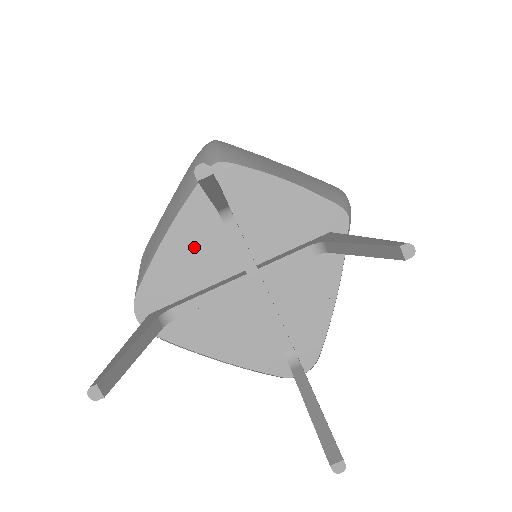
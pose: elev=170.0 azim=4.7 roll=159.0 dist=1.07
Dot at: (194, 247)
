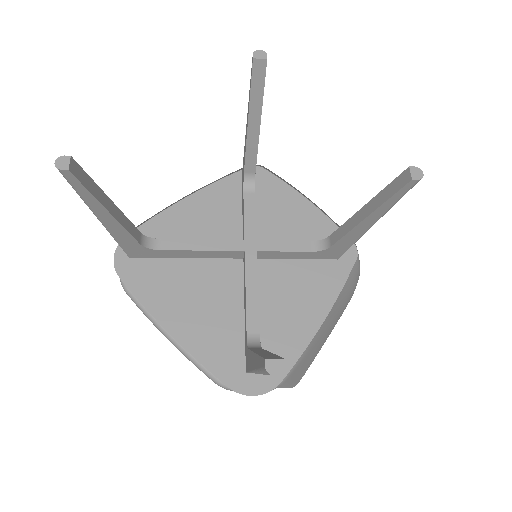
Dot at: (204, 218)
